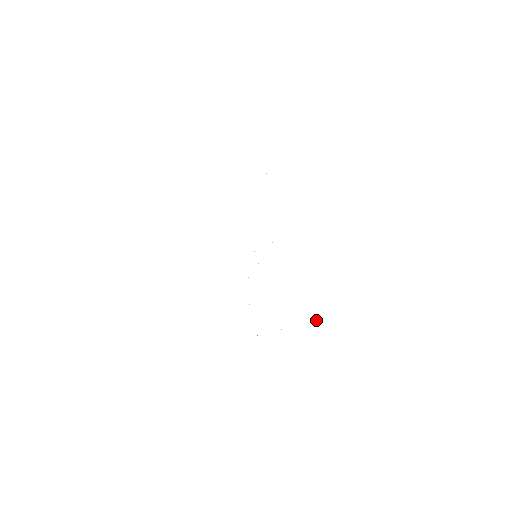
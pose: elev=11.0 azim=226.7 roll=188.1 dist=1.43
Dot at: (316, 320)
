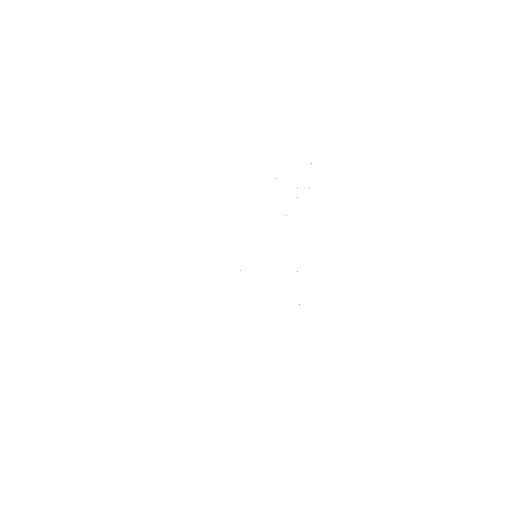
Dot at: occluded
